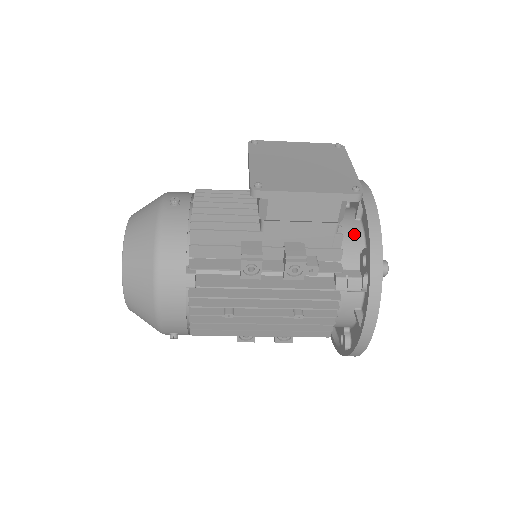
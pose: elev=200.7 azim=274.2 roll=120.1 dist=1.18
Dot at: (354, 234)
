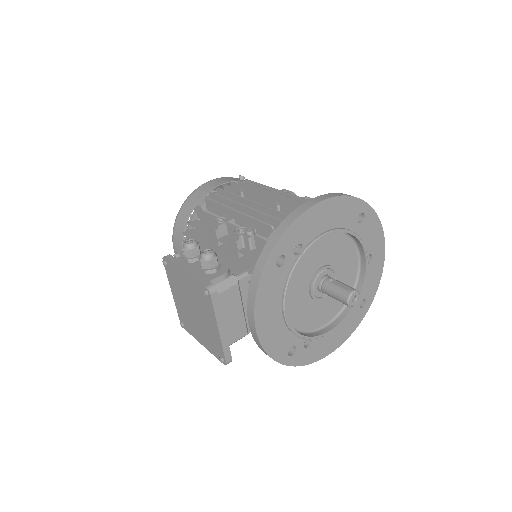
Dot at: occluded
